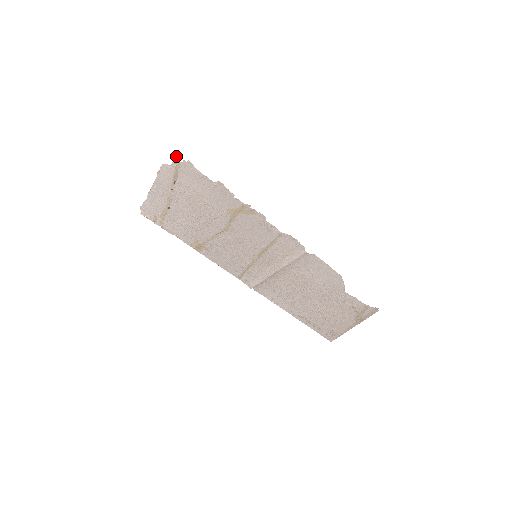
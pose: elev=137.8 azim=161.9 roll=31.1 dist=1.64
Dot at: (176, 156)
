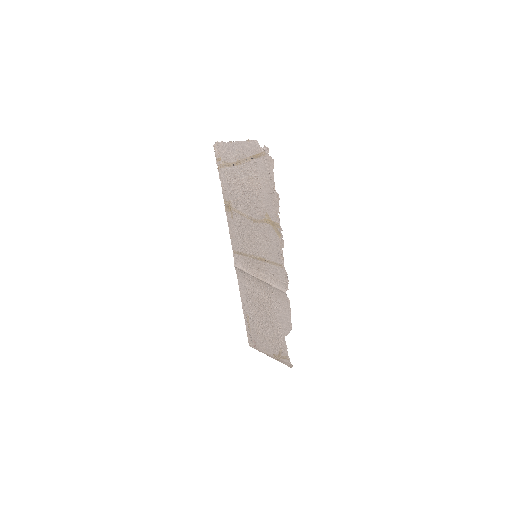
Dot at: occluded
